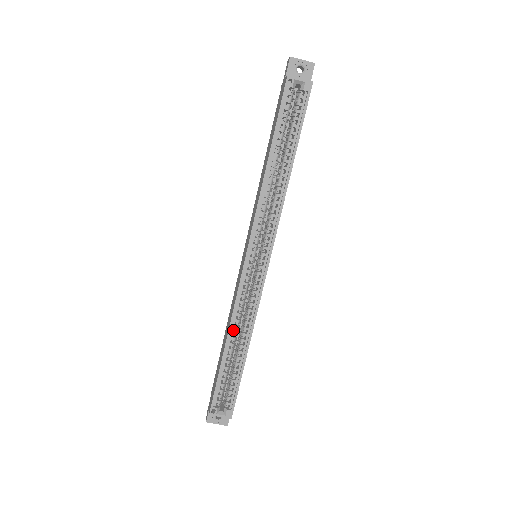
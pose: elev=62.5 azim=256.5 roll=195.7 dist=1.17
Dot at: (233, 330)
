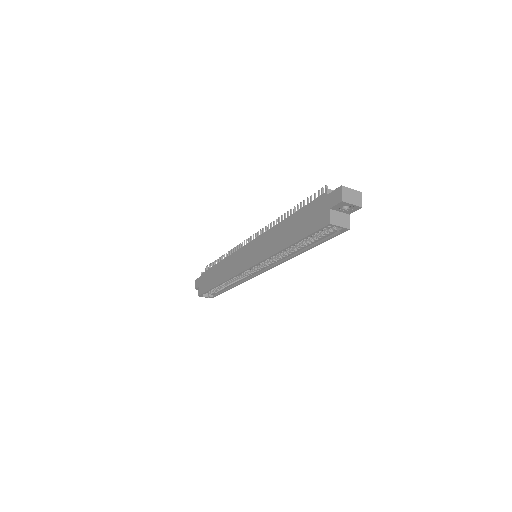
Dot at: occluded
